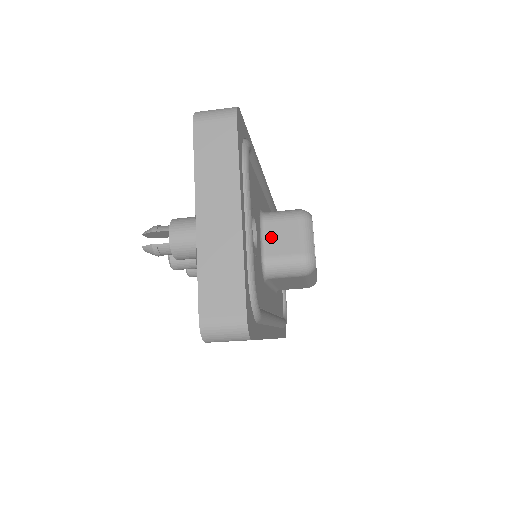
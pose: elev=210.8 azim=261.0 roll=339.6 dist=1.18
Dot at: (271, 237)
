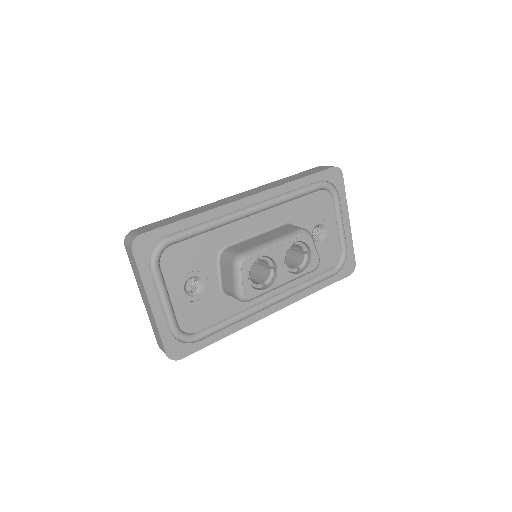
Dot at: (223, 274)
